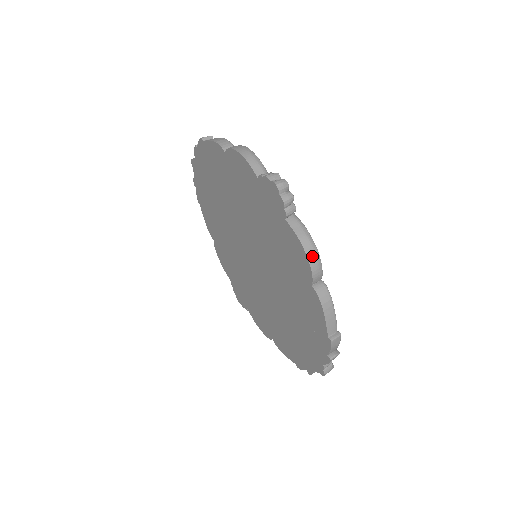
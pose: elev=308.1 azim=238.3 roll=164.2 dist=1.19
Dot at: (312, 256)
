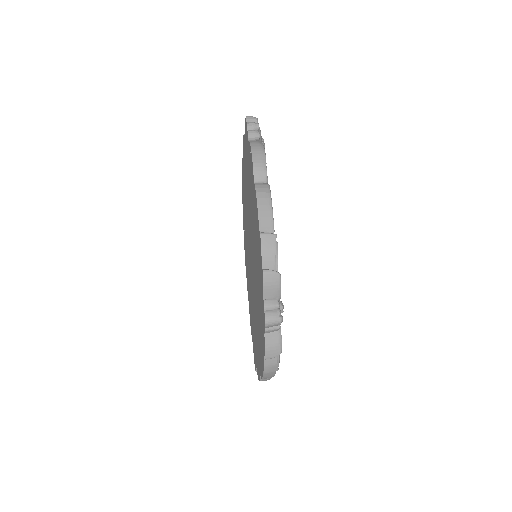
Dot at: (257, 152)
